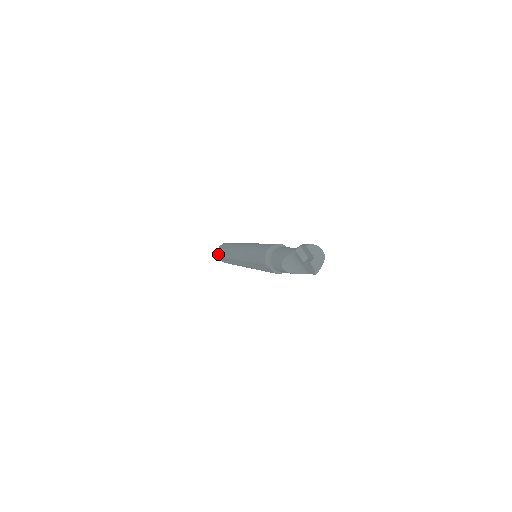
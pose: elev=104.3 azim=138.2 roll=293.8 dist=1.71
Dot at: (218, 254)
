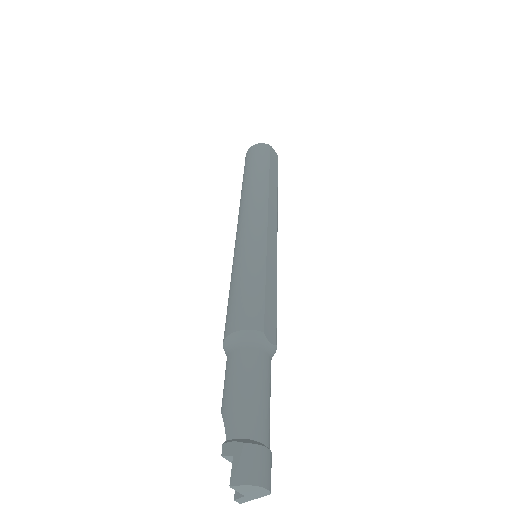
Dot at: occluded
